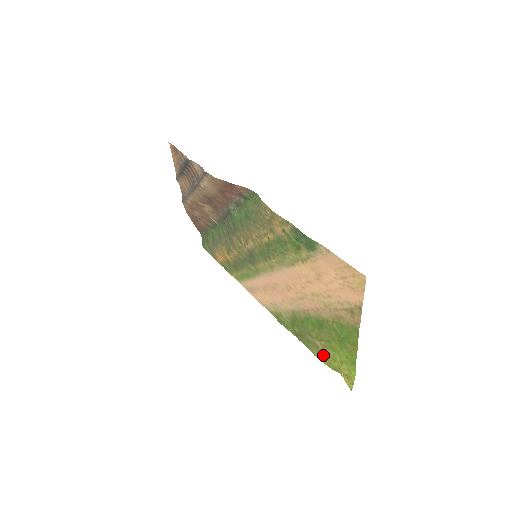
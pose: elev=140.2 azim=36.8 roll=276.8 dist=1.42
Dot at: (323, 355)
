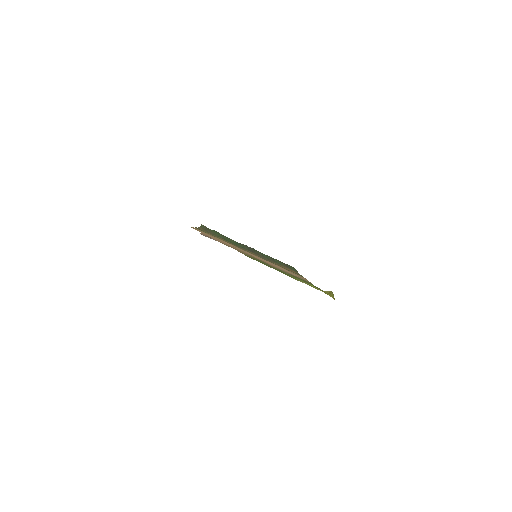
Dot at: occluded
